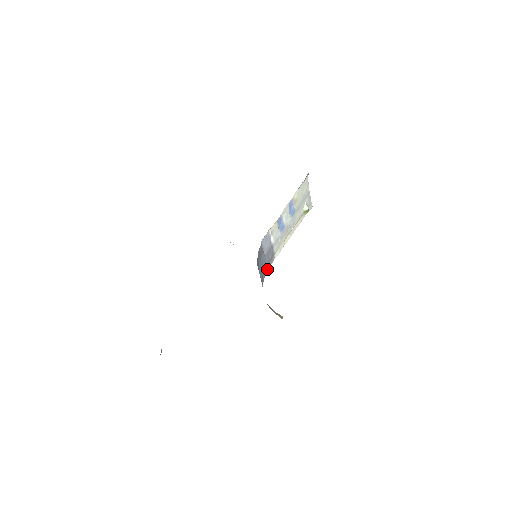
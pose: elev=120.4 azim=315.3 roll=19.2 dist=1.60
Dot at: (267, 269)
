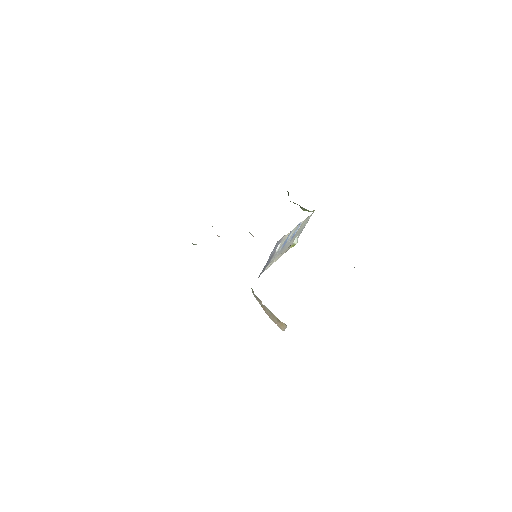
Dot at: (259, 276)
